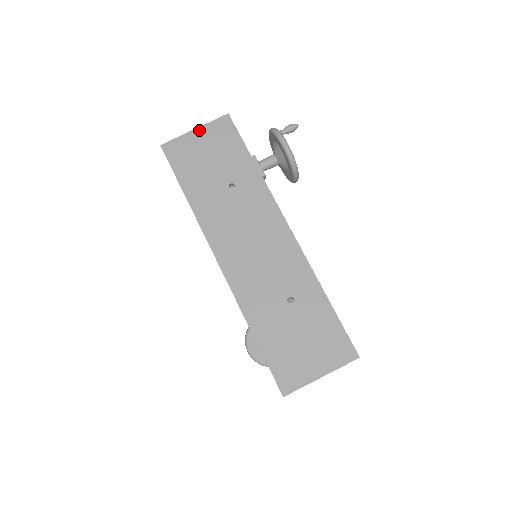
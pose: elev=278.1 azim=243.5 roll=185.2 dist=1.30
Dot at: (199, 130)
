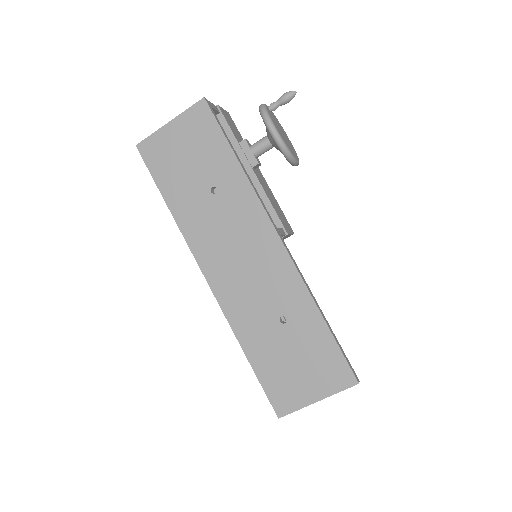
Dot at: (174, 123)
